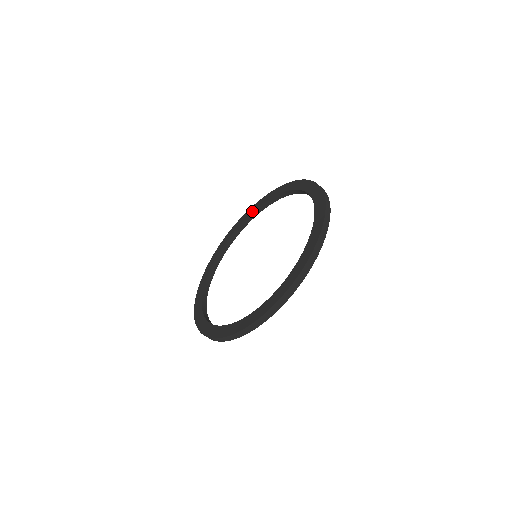
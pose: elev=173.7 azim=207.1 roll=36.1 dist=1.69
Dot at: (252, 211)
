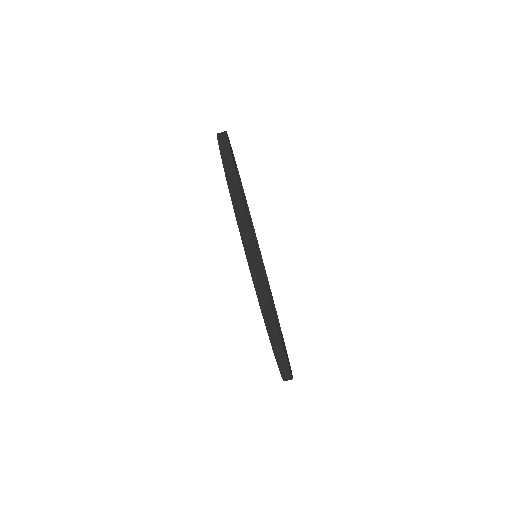
Dot at: occluded
